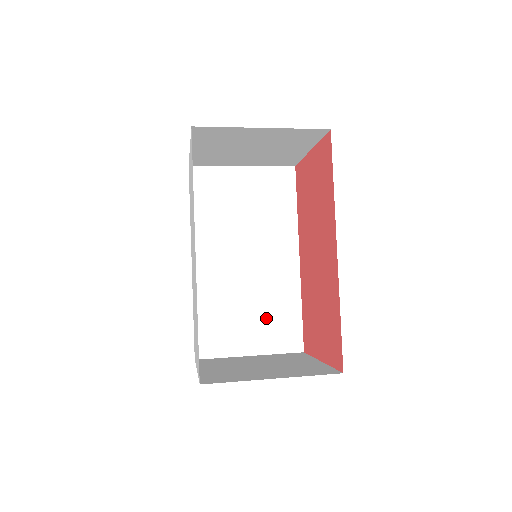
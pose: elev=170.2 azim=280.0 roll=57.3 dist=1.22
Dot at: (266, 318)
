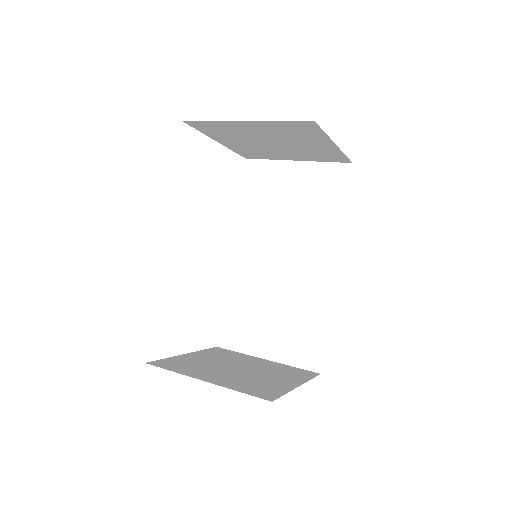
Dot at: (288, 325)
